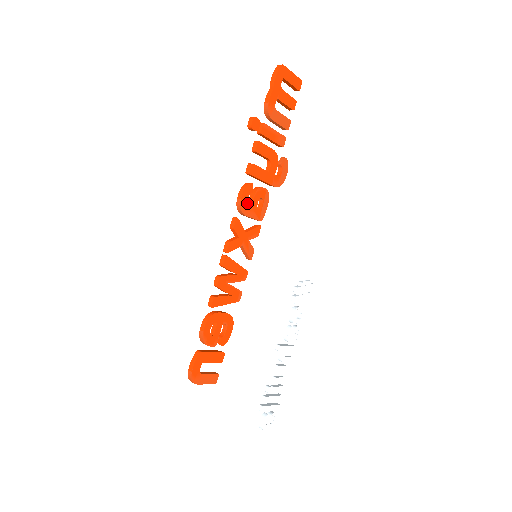
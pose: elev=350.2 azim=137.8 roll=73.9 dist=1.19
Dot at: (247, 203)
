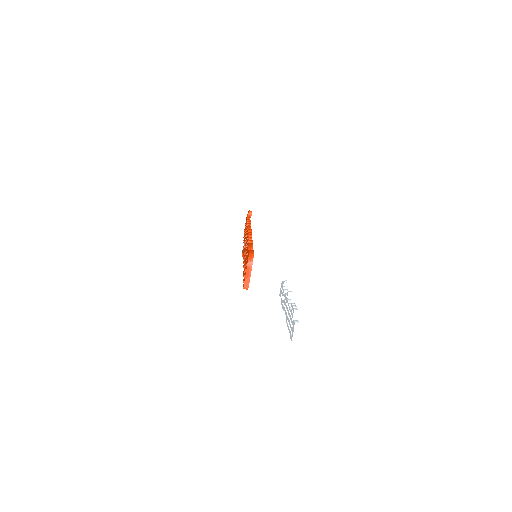
Dot at: occluded
